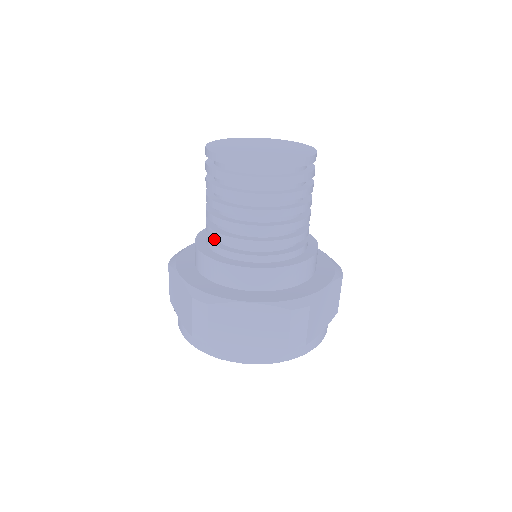
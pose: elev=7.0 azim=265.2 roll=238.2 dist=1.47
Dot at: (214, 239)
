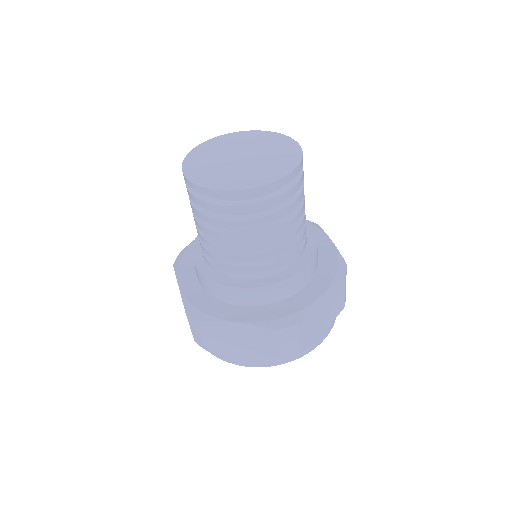
Dot at: occluded
